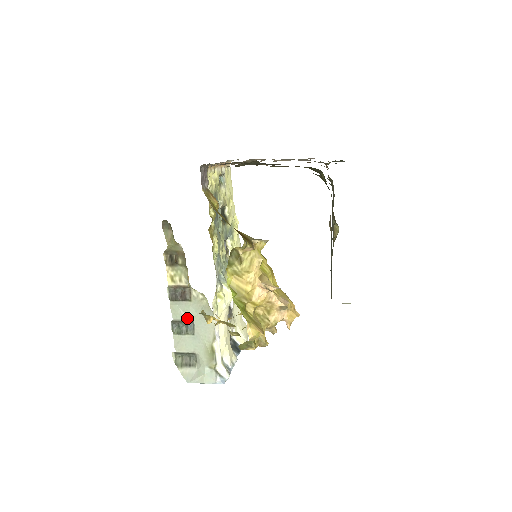
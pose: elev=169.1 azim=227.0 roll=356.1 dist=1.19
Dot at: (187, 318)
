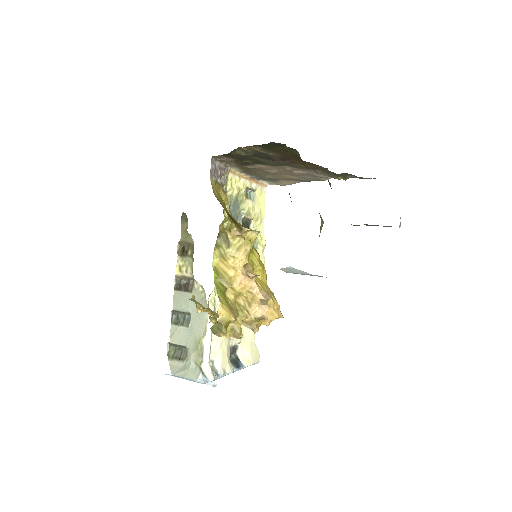
Dot at: (185, 309)
